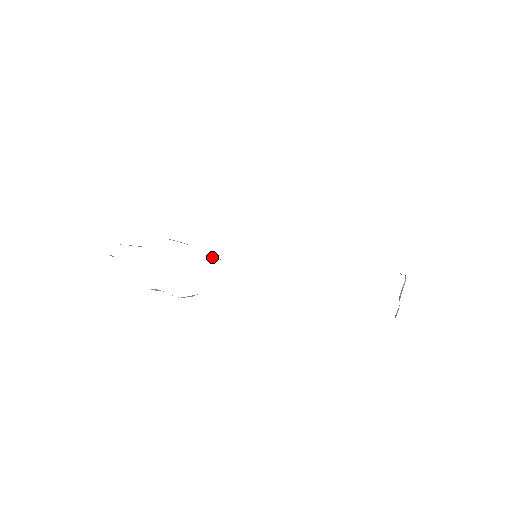
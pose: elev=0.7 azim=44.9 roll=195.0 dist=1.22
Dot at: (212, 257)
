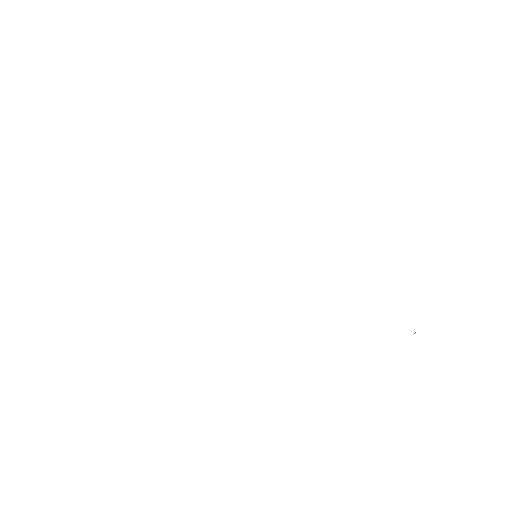
Dot at: occluded
